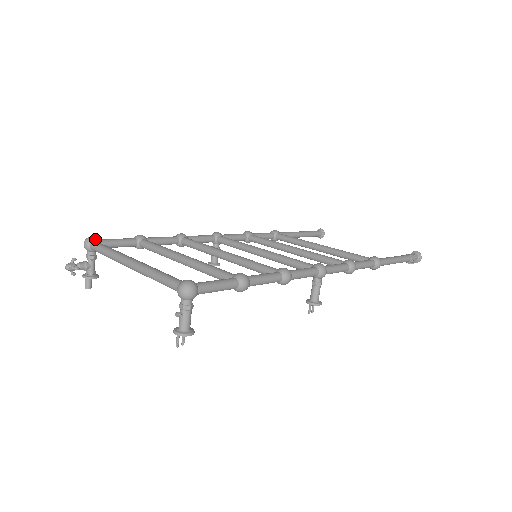
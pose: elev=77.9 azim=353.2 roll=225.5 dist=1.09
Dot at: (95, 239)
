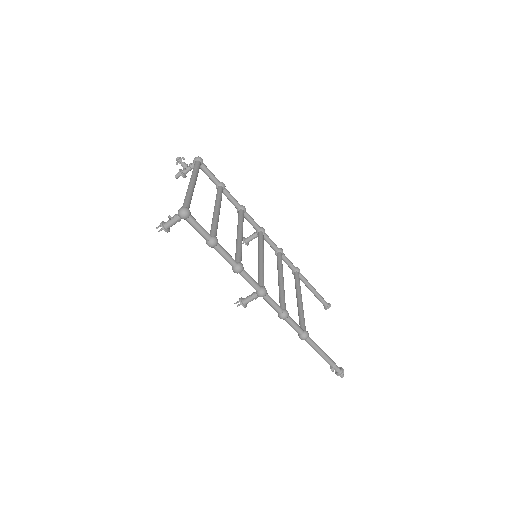
Dot at: (201, 161)
